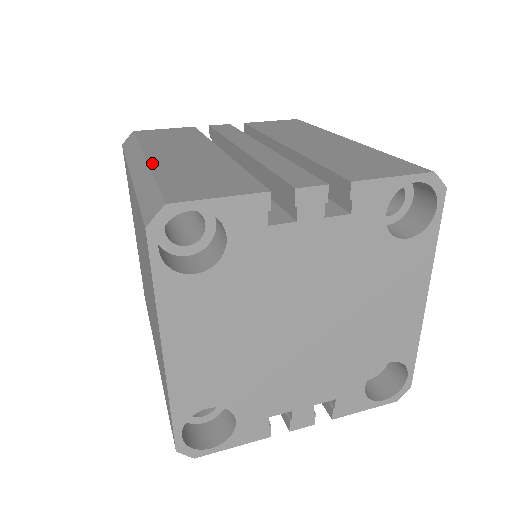
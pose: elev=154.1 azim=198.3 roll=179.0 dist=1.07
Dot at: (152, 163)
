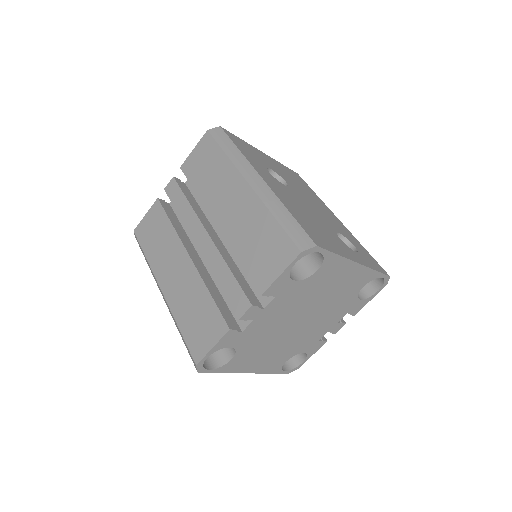
Dot at: (168, 302)
